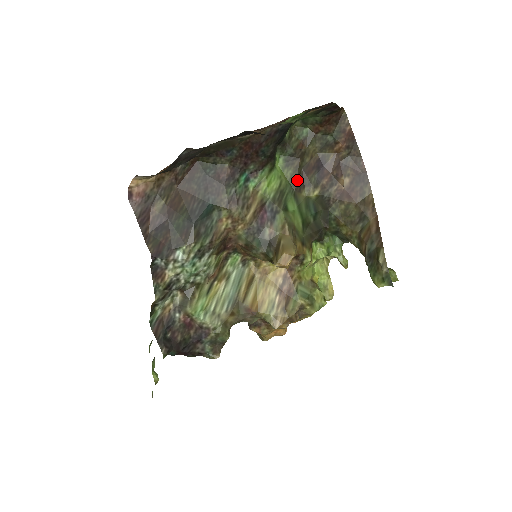
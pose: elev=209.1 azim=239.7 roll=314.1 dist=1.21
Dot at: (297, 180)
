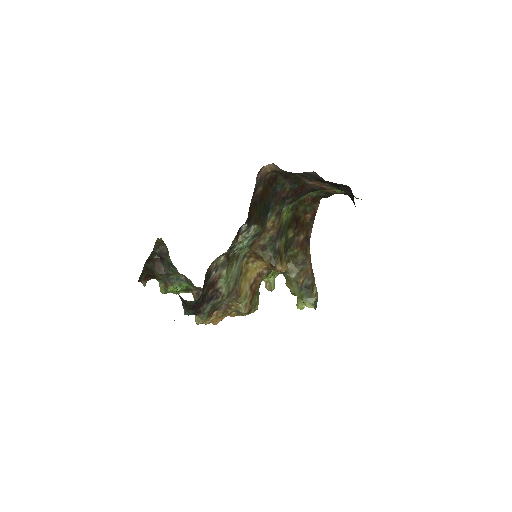
Dot at: (290, 221)
